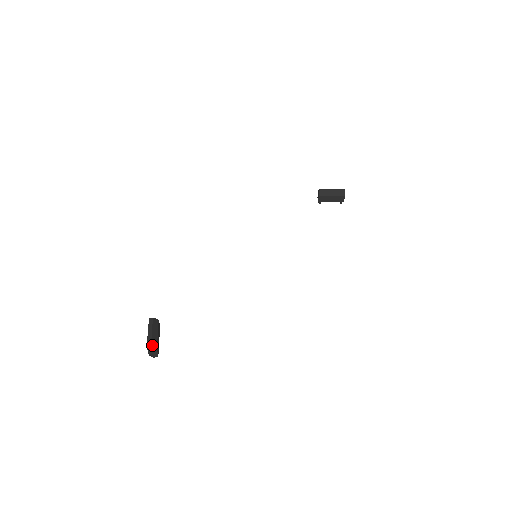
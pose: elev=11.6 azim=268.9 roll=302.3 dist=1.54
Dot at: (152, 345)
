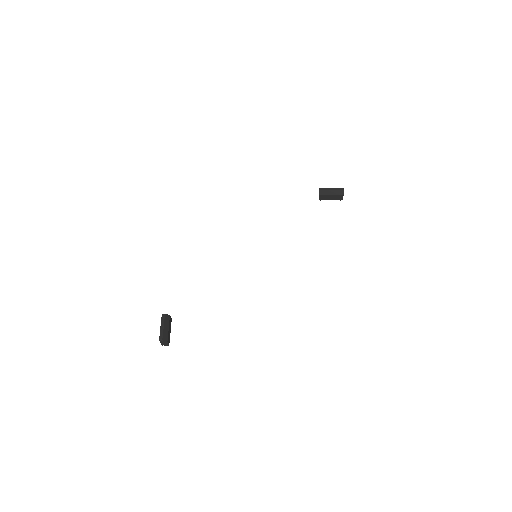
Dot at: (163, 338)
